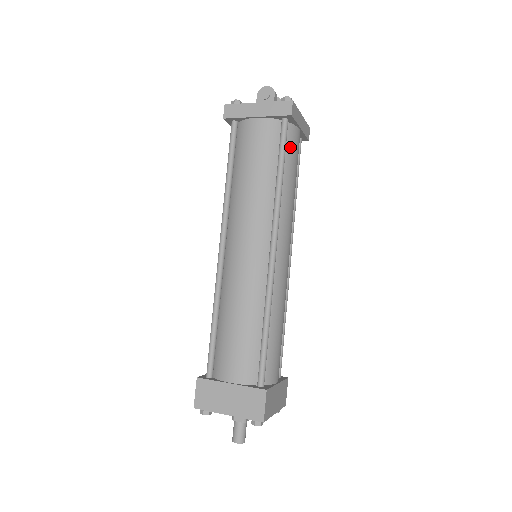
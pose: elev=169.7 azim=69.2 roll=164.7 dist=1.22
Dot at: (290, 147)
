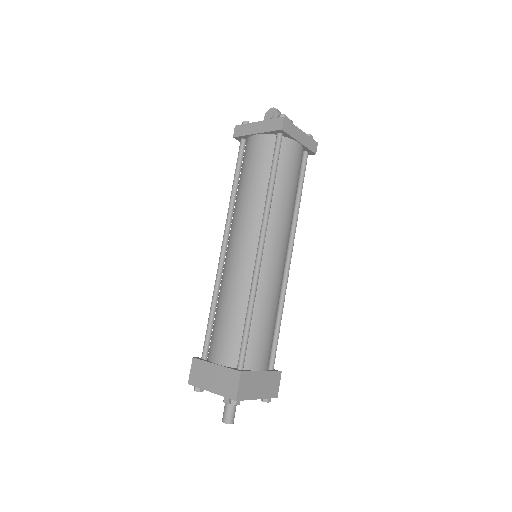
Dot at: (285, 158)
